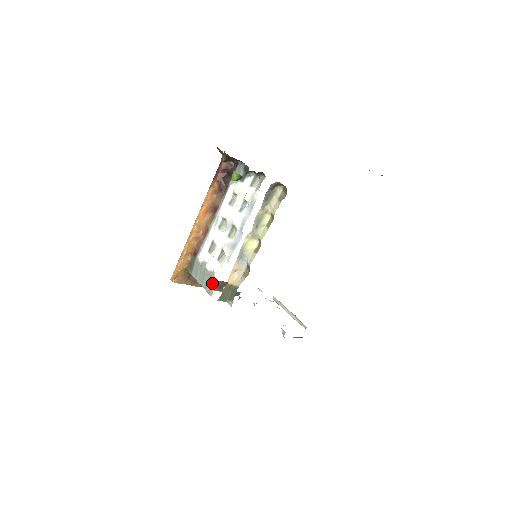
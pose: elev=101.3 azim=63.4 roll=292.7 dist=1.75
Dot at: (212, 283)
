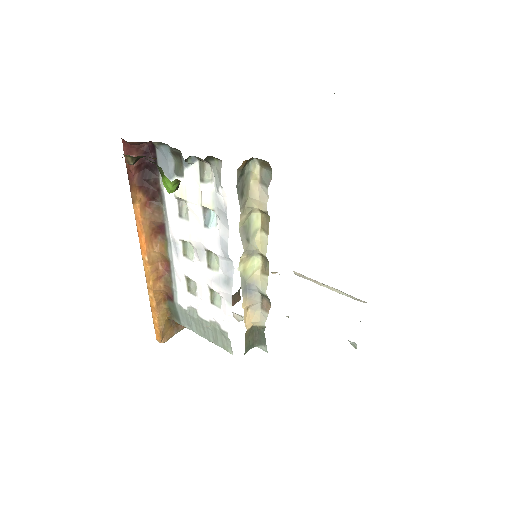
Dot at: (223, 338)
